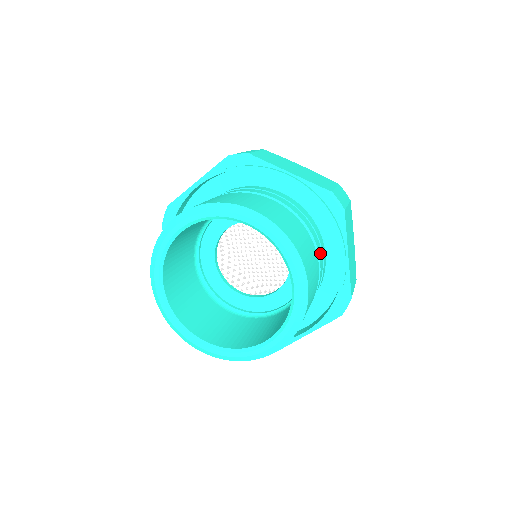
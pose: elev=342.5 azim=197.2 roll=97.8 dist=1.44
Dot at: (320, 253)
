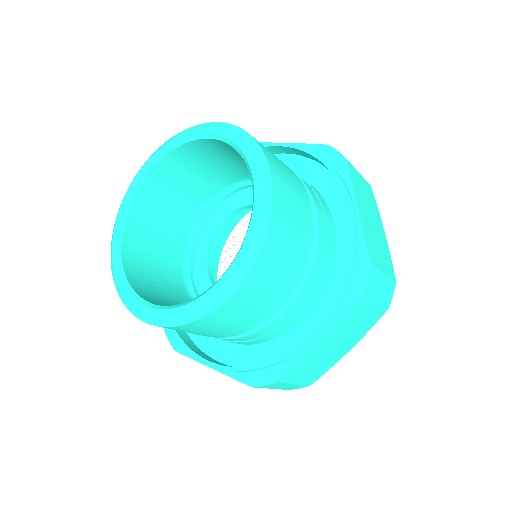
Dot at: (297, 305)
